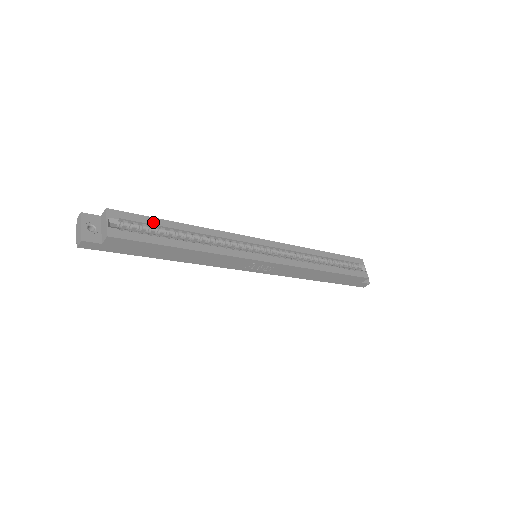
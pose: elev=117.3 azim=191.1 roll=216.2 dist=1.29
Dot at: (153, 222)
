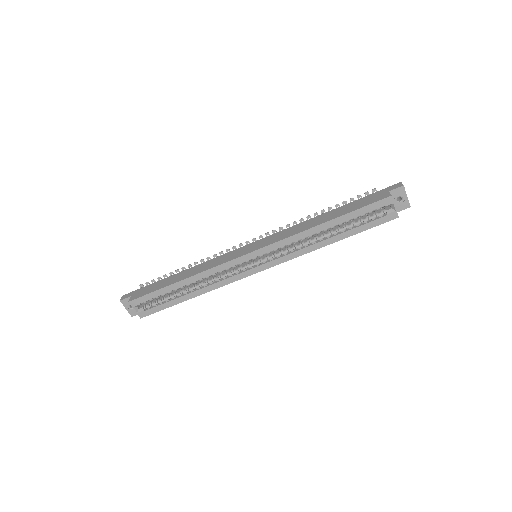
Dot at: (160, 293)
